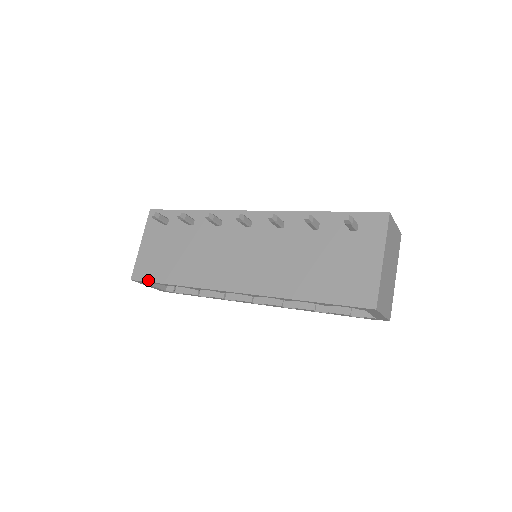
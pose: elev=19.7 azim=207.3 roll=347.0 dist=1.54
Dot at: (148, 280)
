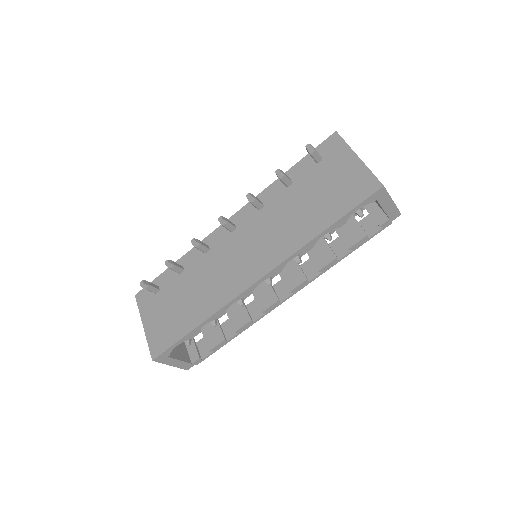
Dot at: (170, 345)
